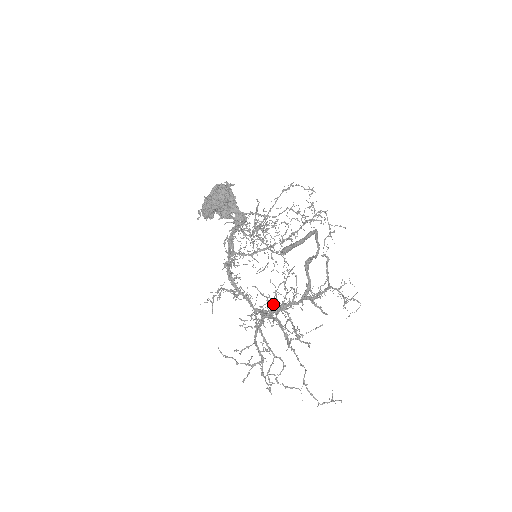
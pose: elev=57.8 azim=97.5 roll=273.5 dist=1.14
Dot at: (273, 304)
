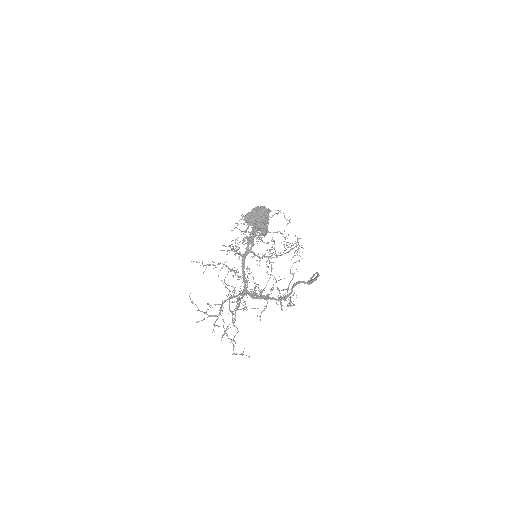
Dot at: occluded
